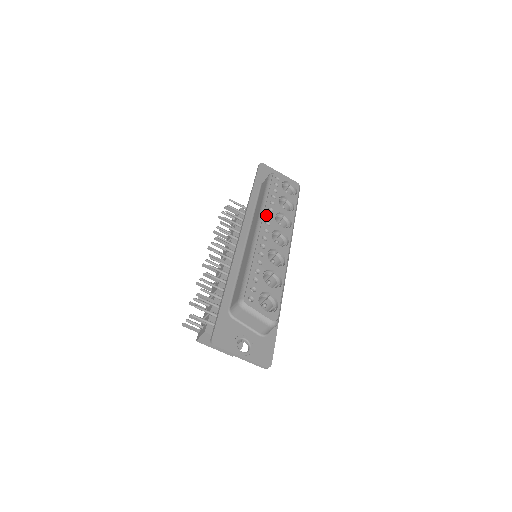
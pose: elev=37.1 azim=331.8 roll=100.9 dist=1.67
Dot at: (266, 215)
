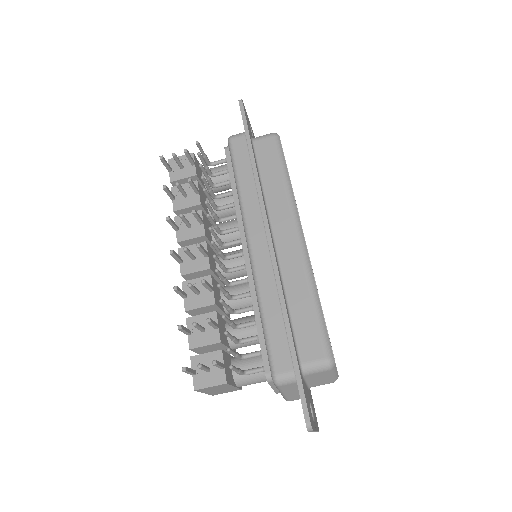
Dot at: occluded
